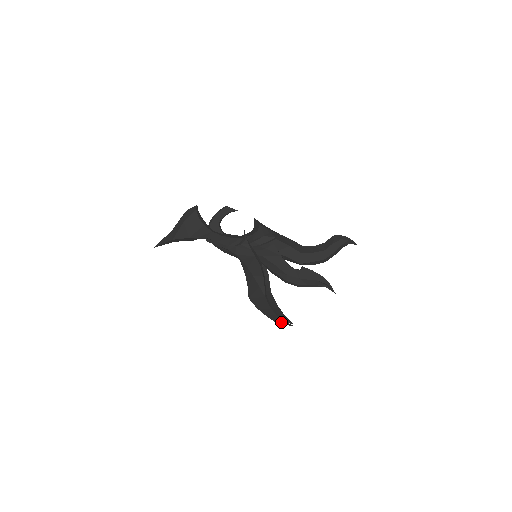
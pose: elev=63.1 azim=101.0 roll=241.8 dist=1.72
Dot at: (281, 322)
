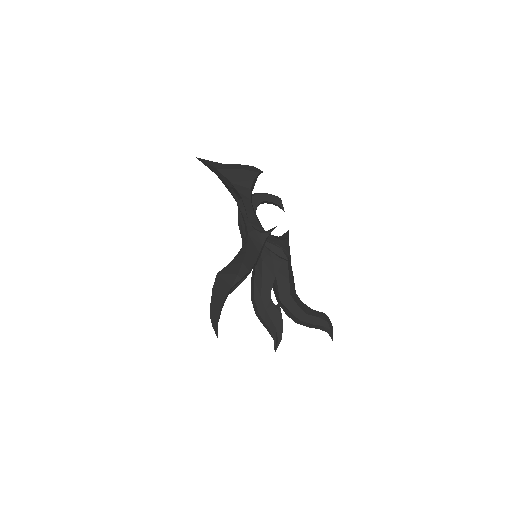
Dot at: (214, 321)
